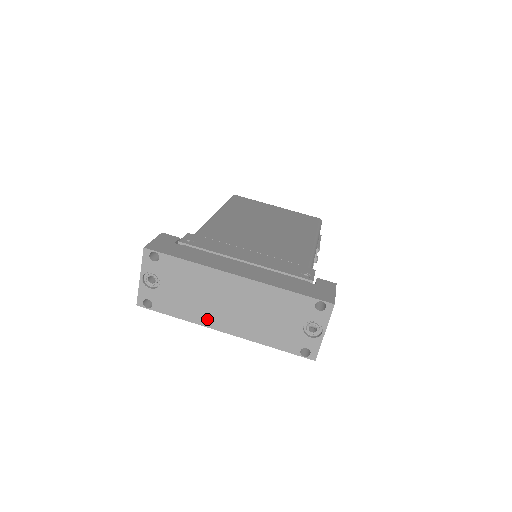
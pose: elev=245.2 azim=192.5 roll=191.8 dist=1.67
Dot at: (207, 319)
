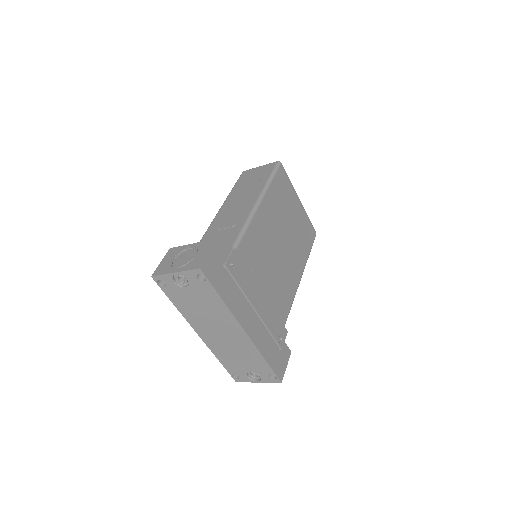
Dot at: (195, 323)
